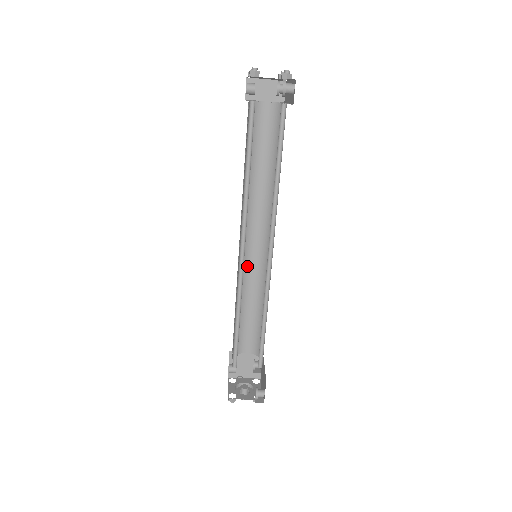
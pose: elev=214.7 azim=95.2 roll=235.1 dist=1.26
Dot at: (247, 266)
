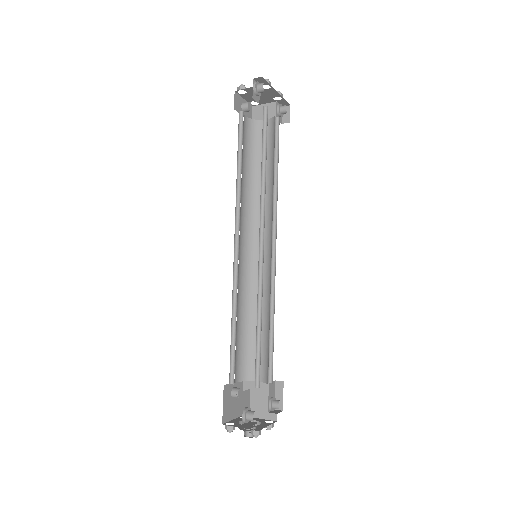
Dot at: (256, 275)
